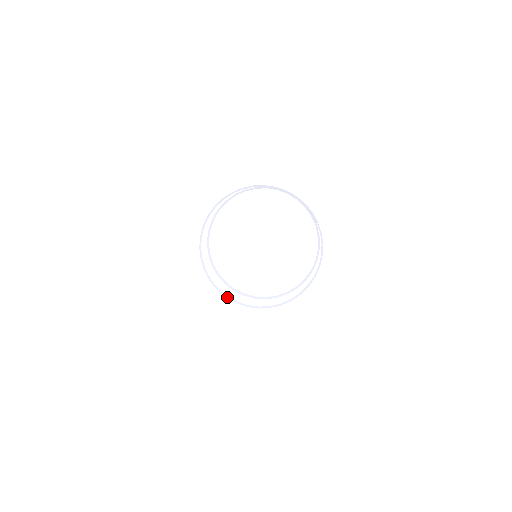
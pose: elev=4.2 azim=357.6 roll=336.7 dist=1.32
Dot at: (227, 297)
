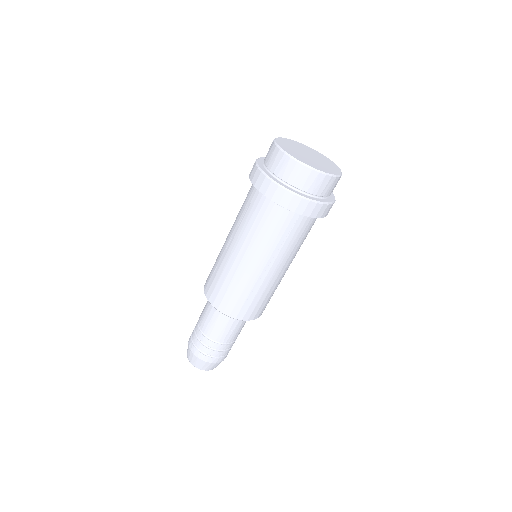
Dot at: (267, 176)
